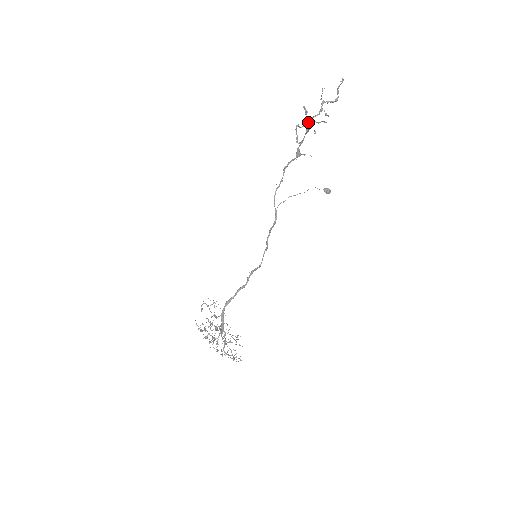
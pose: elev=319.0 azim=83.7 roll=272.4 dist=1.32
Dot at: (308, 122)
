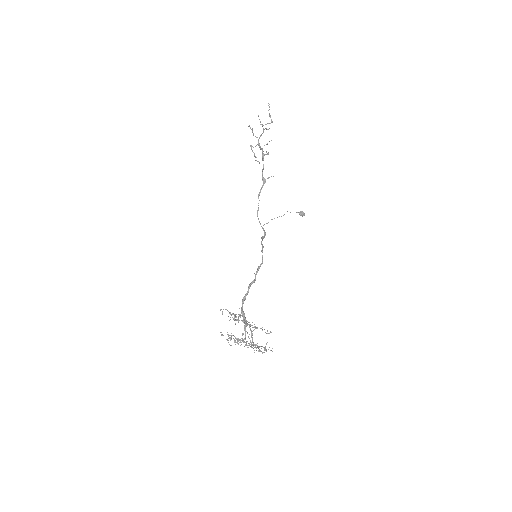
Dot at: (258, 143)
